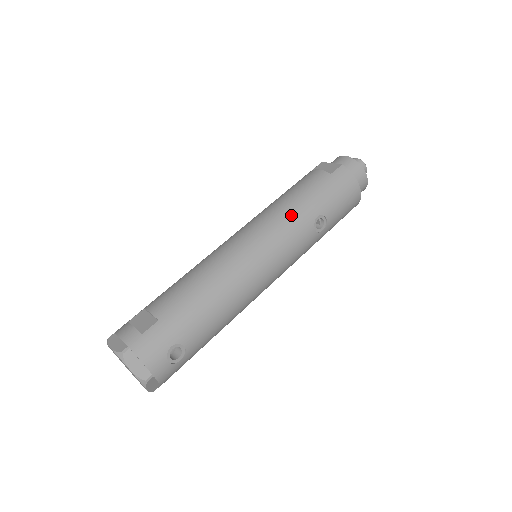
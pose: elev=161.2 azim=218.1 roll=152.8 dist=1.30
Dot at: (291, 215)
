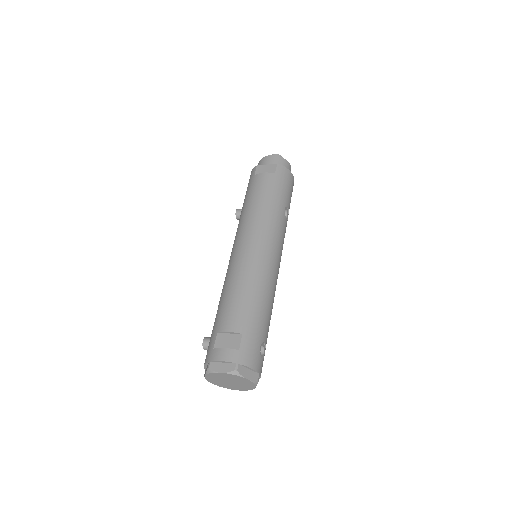
Dot at: (271, 215)
